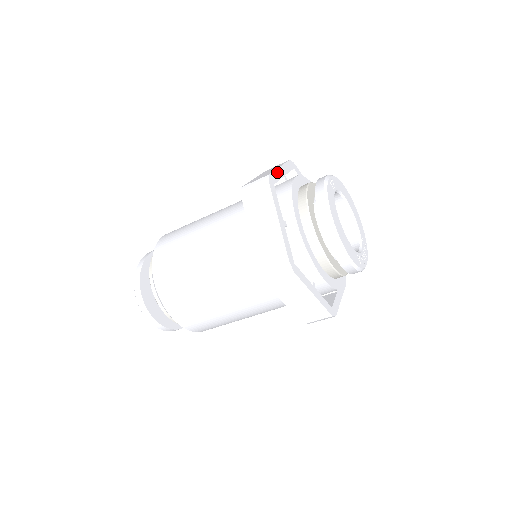
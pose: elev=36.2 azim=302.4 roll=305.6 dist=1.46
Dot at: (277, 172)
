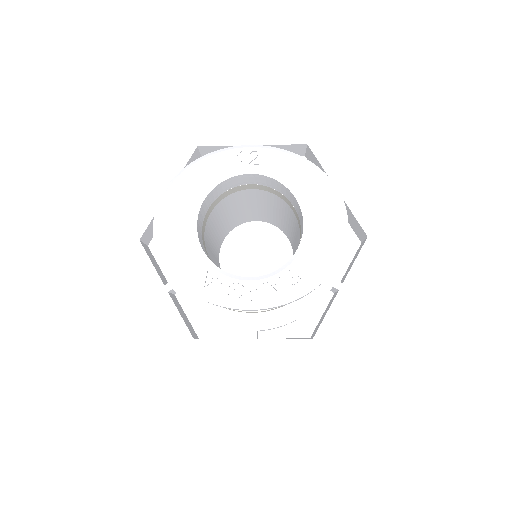
Dot at: (230, 136)
